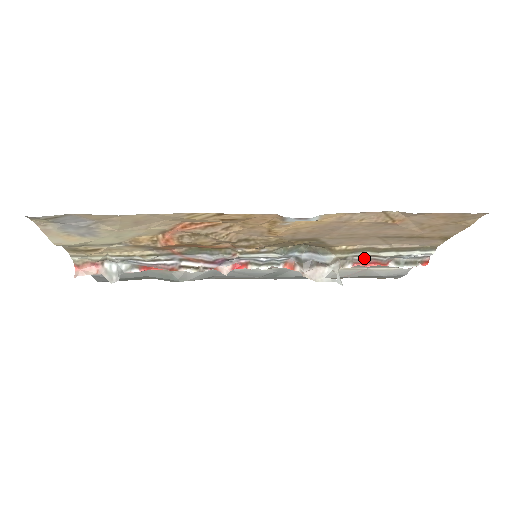
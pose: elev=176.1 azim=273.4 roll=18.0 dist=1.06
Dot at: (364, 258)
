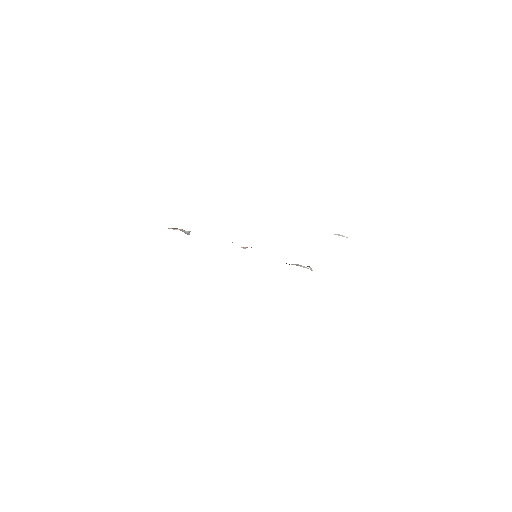
Dot at: occluded
